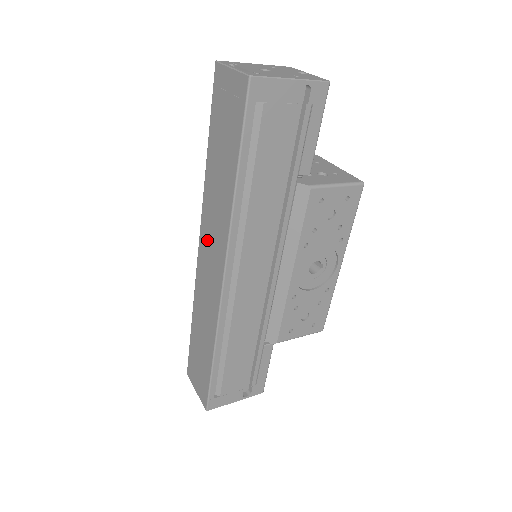
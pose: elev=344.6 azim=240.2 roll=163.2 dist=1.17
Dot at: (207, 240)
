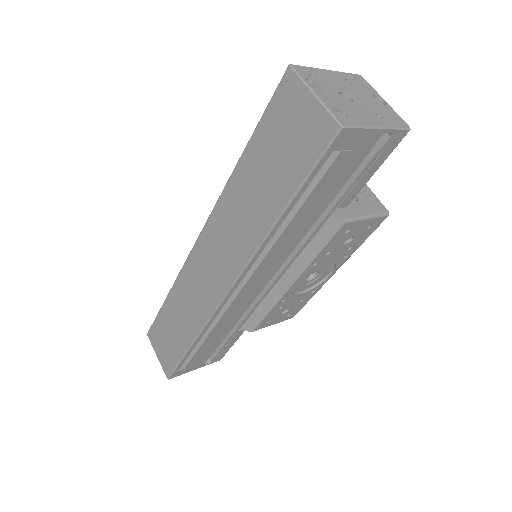
Dot at: (214, 242)
